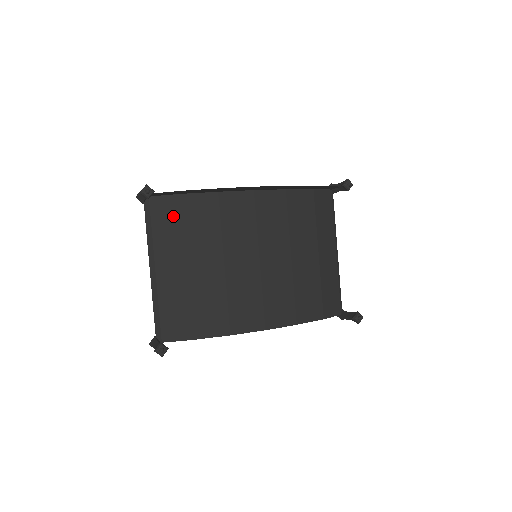
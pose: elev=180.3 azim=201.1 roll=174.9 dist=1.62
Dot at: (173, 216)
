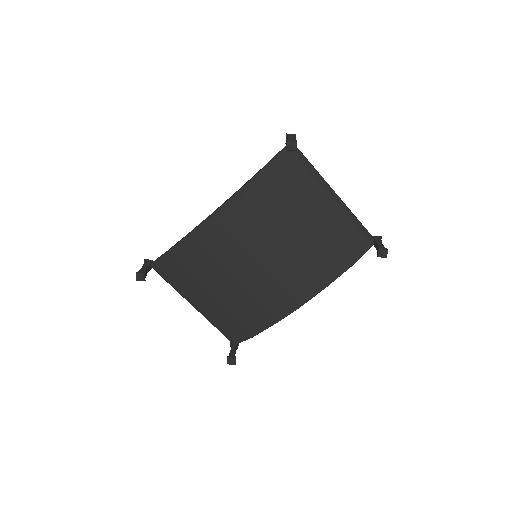
Dot at: (174, 270)
